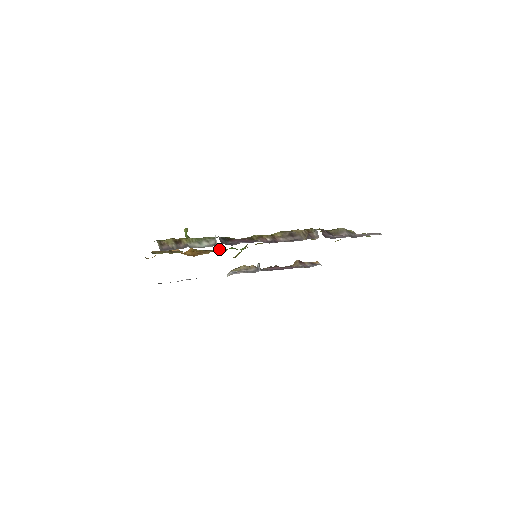
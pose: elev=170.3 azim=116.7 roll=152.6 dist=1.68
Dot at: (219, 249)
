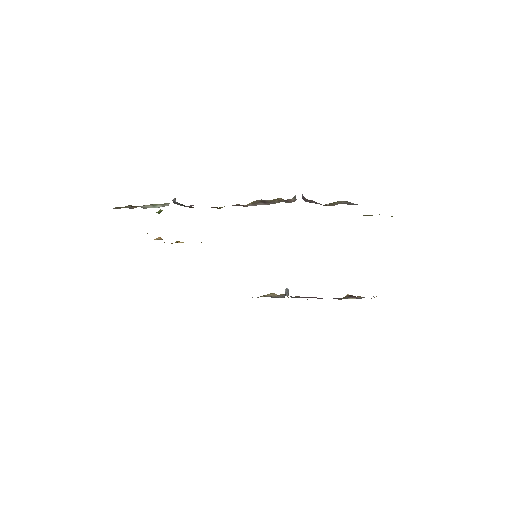
Dot at: occluded
